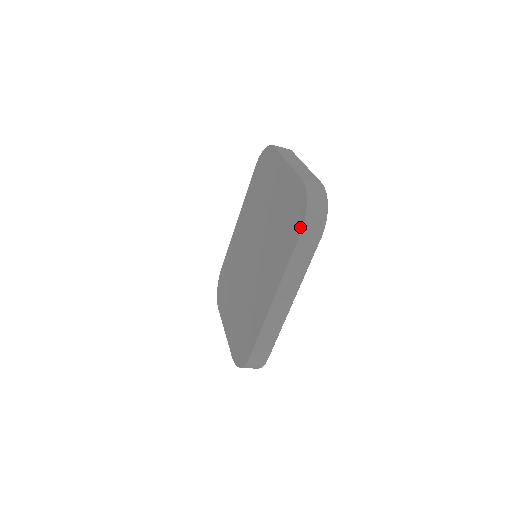
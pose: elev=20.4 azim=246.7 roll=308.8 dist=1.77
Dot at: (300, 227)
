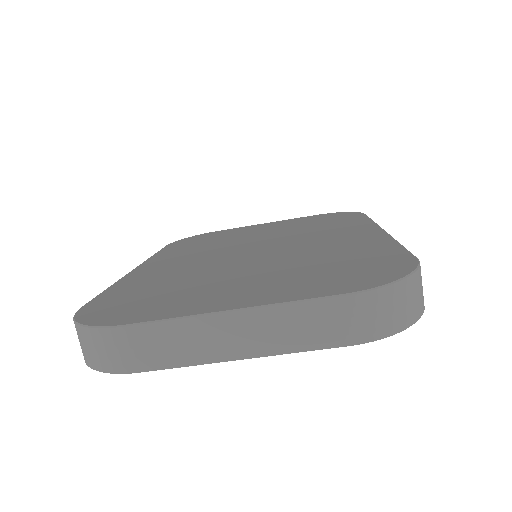
Dot at: (358, 213)
